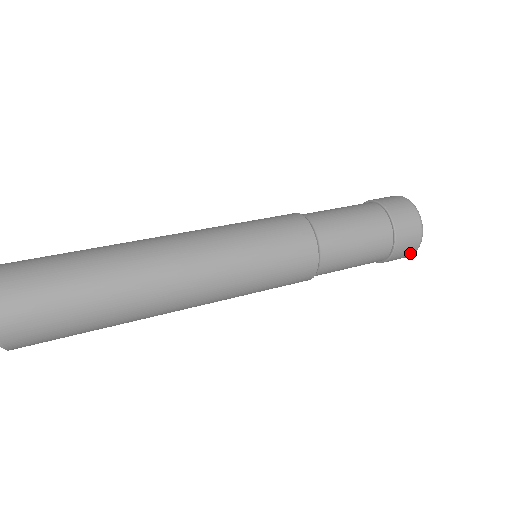
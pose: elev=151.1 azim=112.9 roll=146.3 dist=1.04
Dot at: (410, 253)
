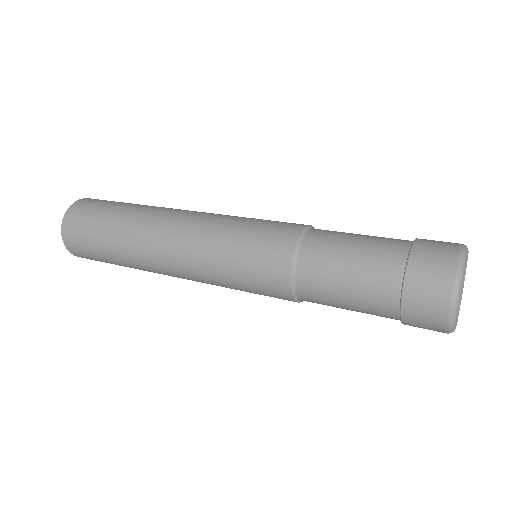
Dot at: (439, 329)
